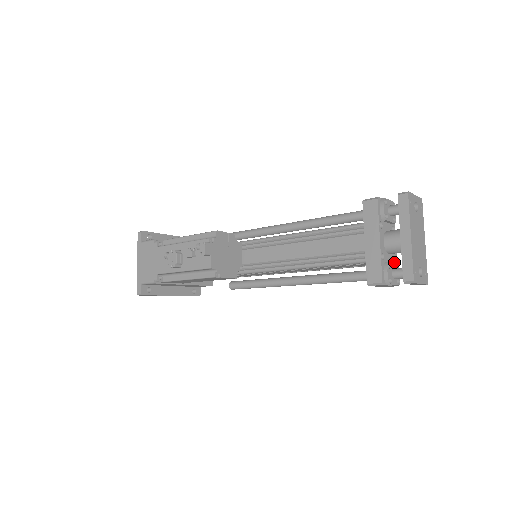
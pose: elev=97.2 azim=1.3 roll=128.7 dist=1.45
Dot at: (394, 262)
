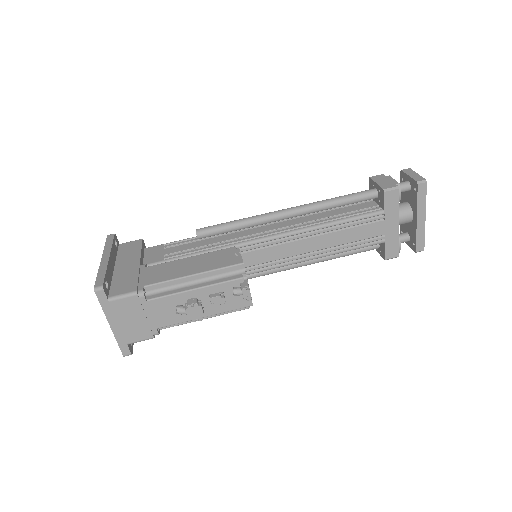
Dot at: occluded
